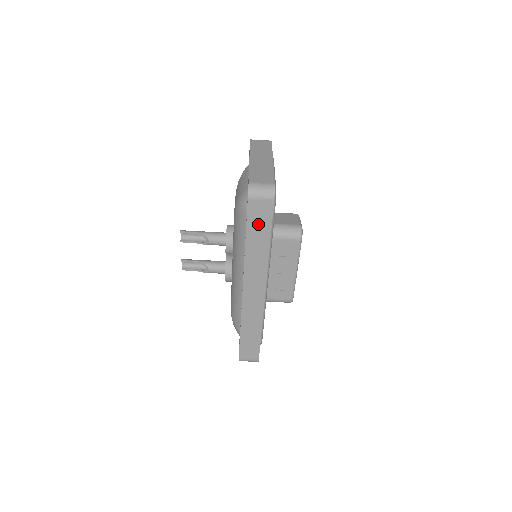
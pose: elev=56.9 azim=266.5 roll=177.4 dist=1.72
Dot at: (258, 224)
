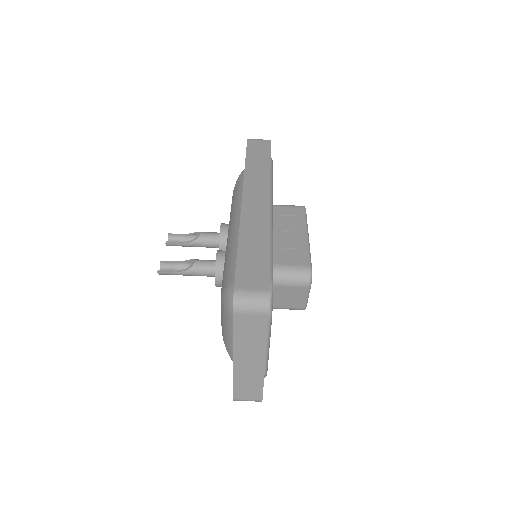
Dot at: (257, 153)
